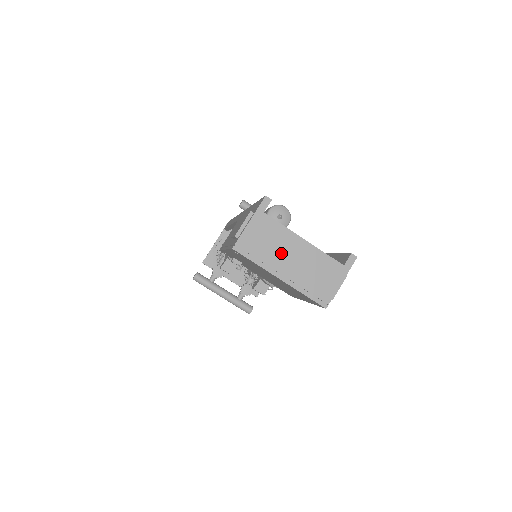
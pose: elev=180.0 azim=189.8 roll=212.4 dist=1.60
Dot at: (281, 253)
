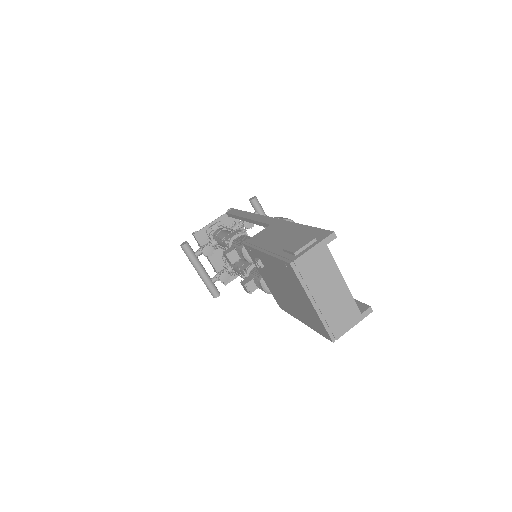
Dot at: (323, 284)
